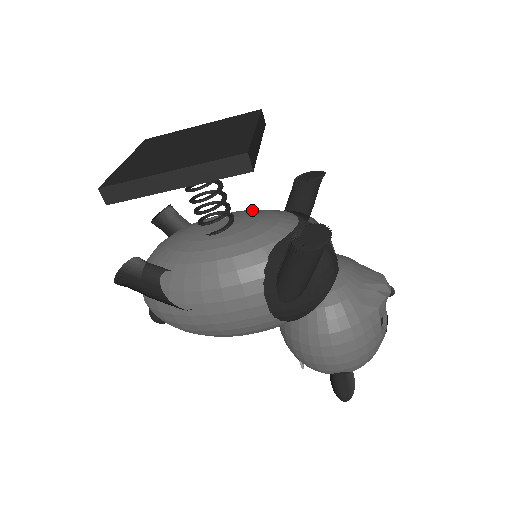
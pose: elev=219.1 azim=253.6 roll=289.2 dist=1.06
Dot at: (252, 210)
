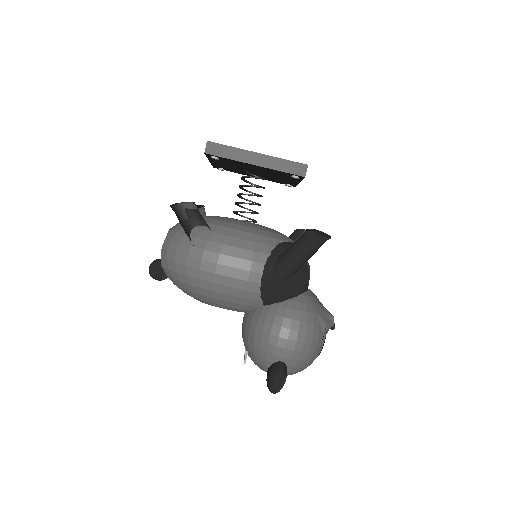
Dot at: occluded
